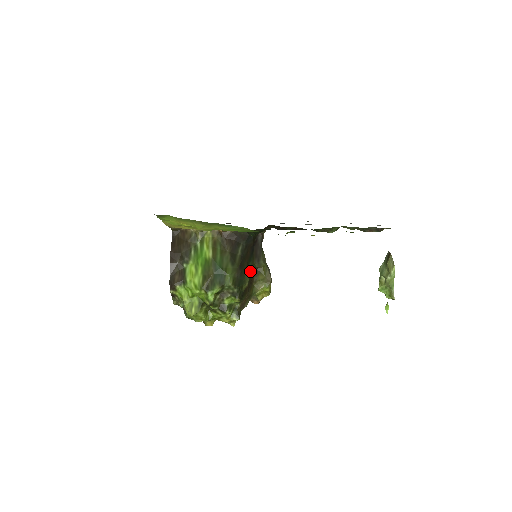
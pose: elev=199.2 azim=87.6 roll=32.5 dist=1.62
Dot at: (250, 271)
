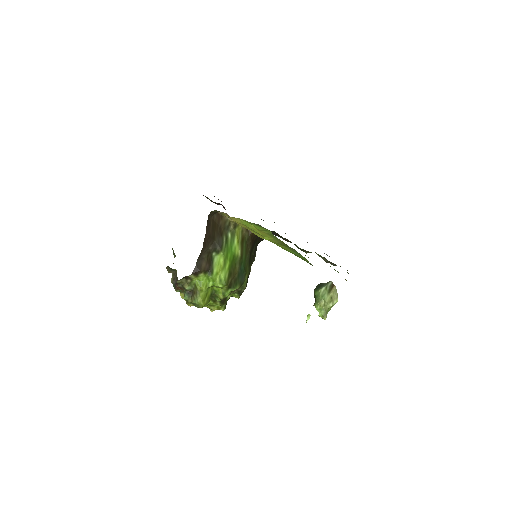
Dot at: occluded
